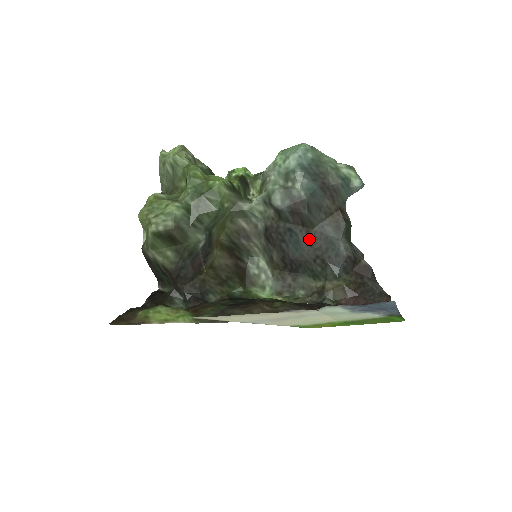
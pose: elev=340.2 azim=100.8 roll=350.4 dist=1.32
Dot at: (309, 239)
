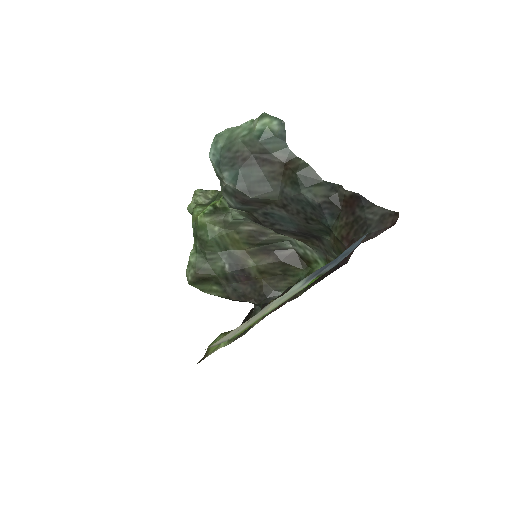
Dot at: (285, 210)
